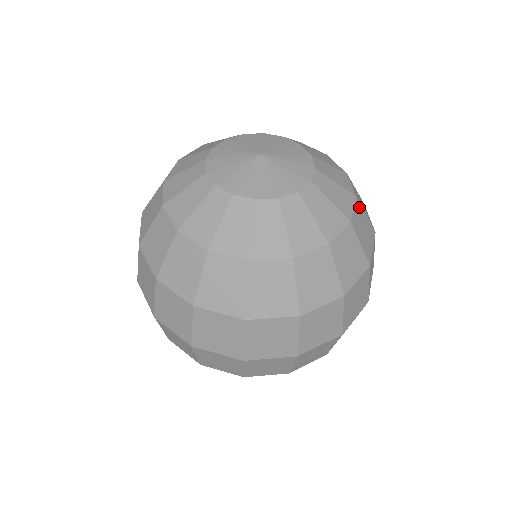
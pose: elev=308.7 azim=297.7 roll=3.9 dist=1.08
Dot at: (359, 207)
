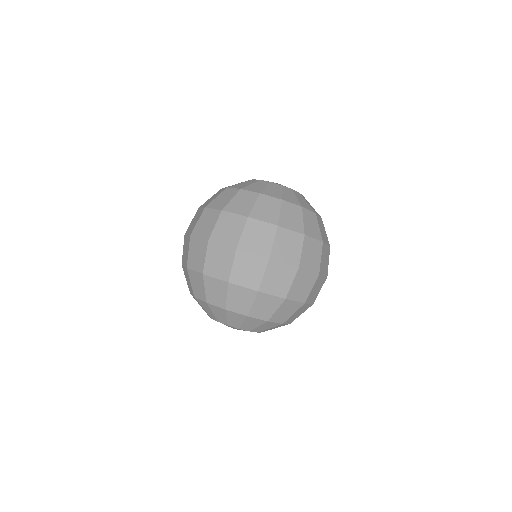
Dot at: (300, 211)
